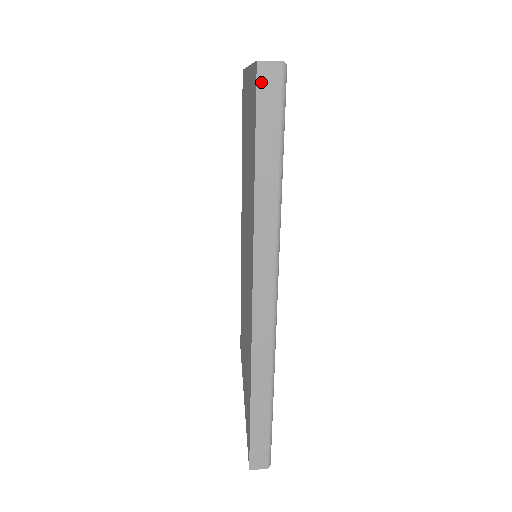
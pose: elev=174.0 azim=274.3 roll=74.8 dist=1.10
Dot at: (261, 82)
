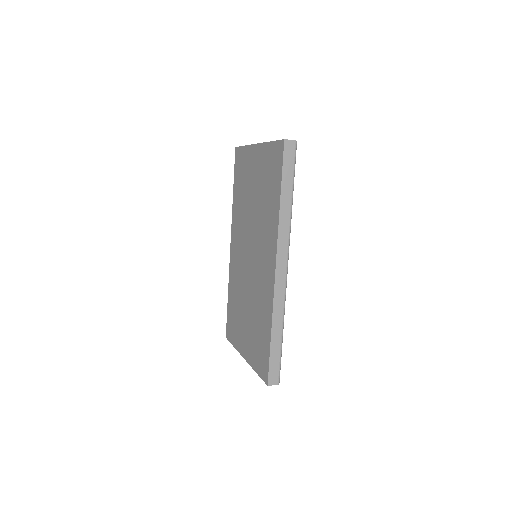
Dot at: (286, 149)
